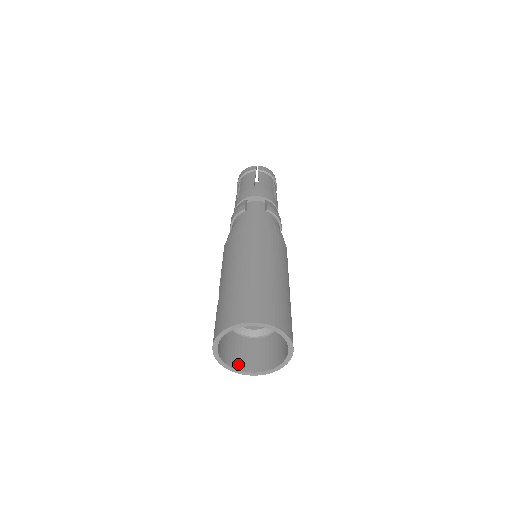
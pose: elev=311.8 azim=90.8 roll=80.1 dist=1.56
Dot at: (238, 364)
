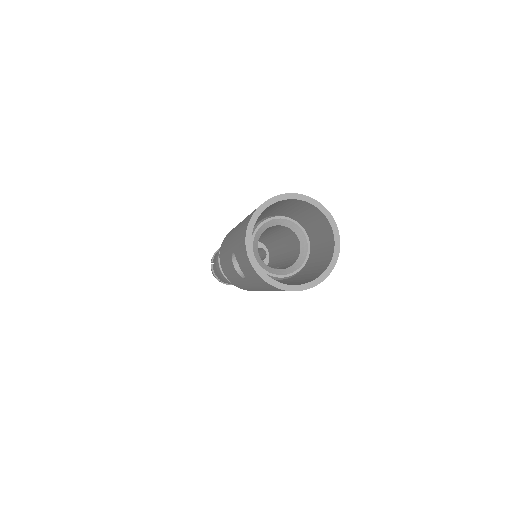
Dot at: occluded
